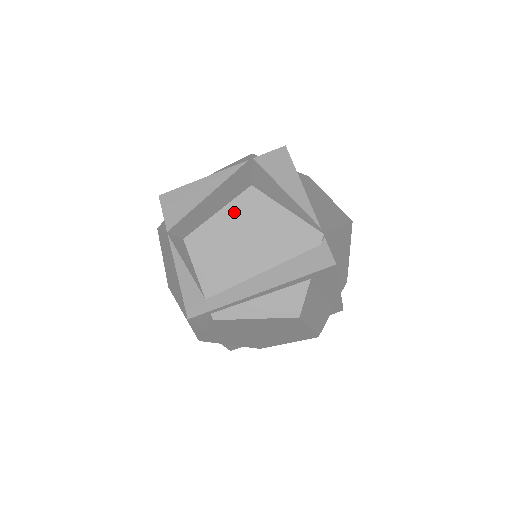
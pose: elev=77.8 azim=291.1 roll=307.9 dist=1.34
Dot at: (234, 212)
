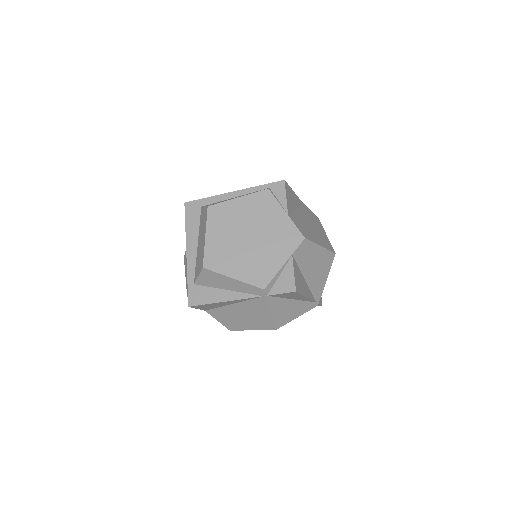
Dot at: occluded
